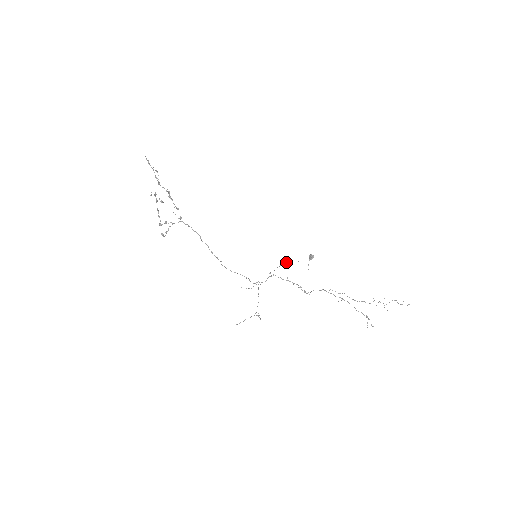
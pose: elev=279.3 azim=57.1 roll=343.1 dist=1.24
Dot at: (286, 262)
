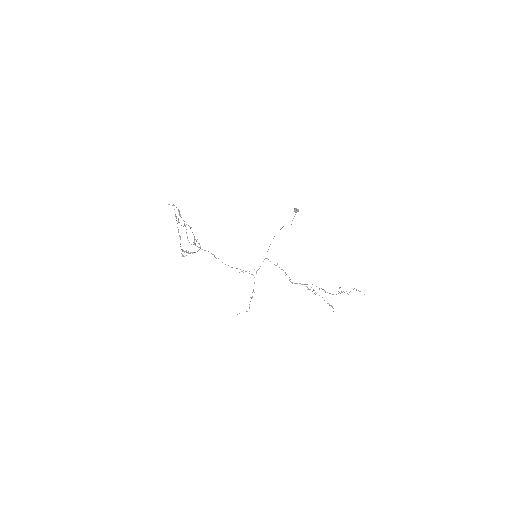
Dot at: occluded
